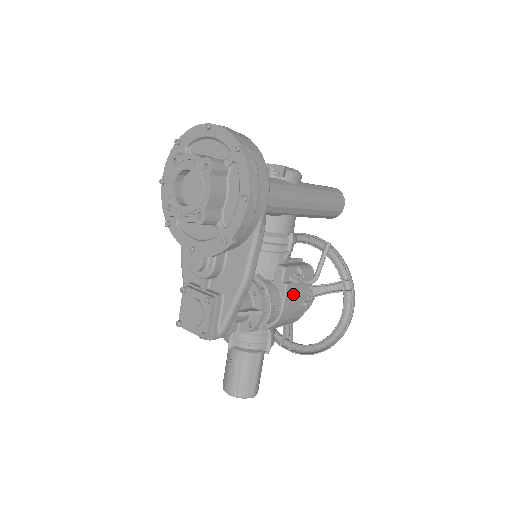
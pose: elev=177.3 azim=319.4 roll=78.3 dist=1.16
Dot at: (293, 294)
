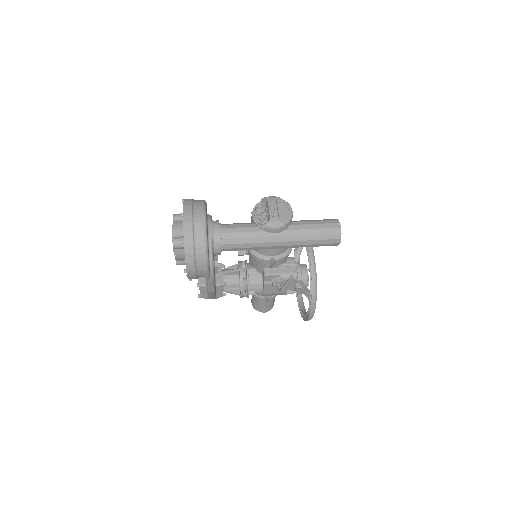
Dot at: (273, 288)
